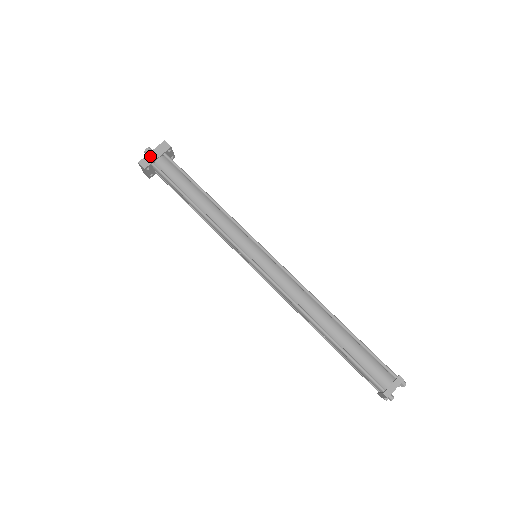
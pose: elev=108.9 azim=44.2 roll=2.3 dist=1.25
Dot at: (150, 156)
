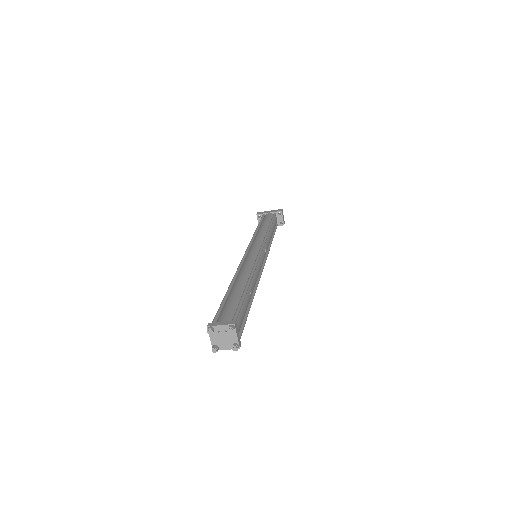
Dot at: (267, 212)
